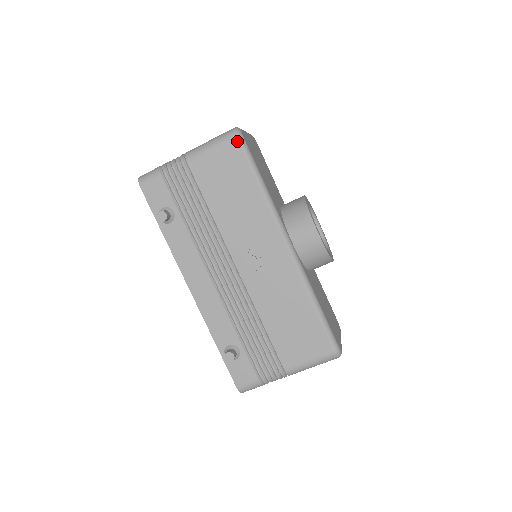
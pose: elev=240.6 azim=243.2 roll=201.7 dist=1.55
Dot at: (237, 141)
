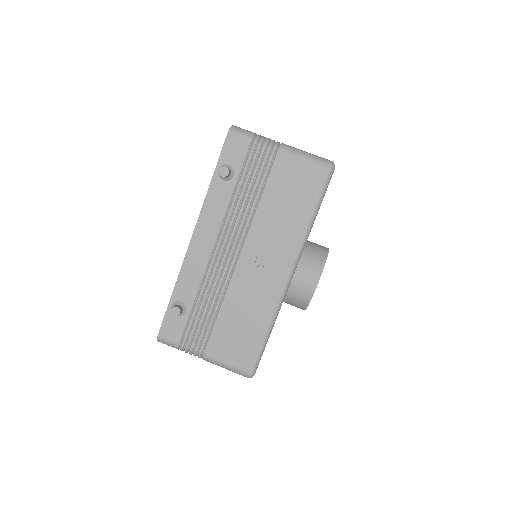
Dot at: (326, 173)
